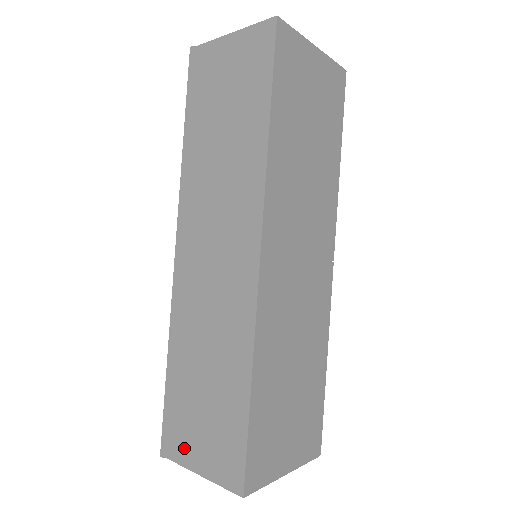
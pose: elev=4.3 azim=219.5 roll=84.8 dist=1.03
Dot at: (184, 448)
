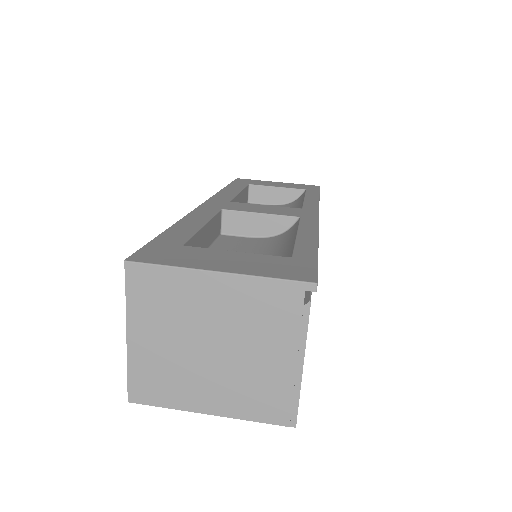
Dot at: occluded
